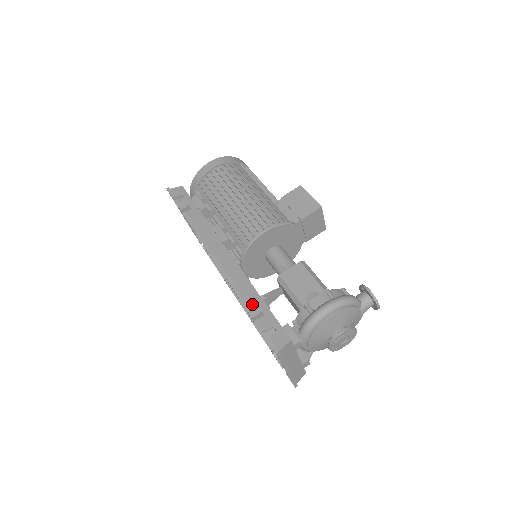
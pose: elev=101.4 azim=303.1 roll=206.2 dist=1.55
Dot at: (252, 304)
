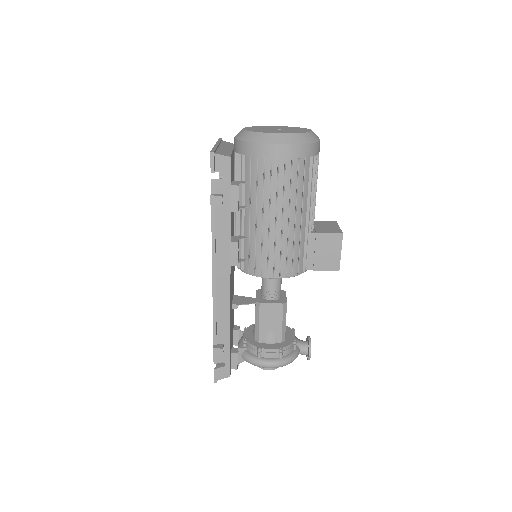
Dot at: (220, 338)
